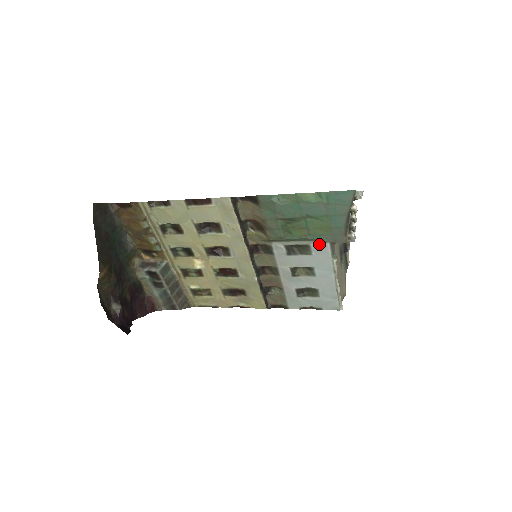
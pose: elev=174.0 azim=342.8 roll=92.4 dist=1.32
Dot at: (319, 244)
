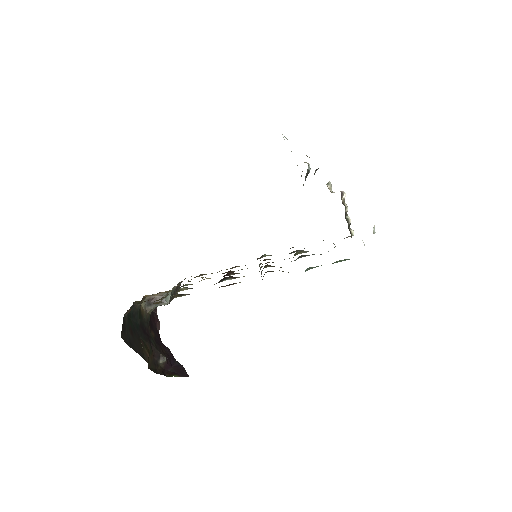
Dot at: occluded
